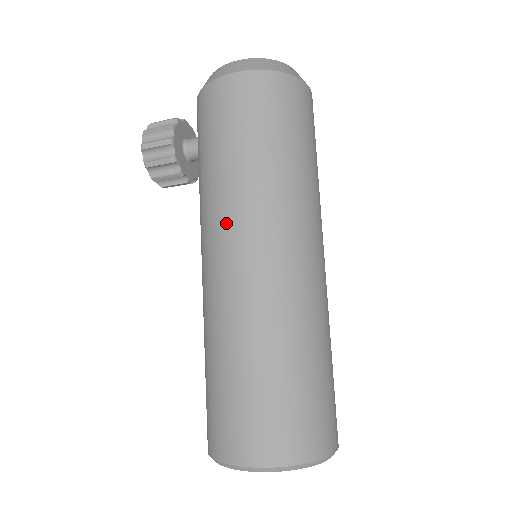
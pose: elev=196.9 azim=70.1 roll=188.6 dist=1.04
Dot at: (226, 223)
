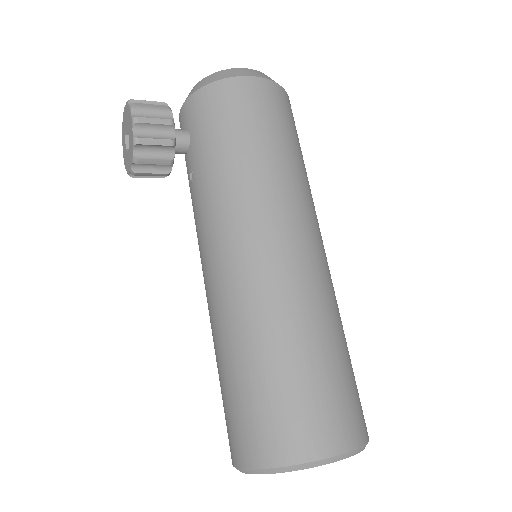
Dot at: (271, 210)
